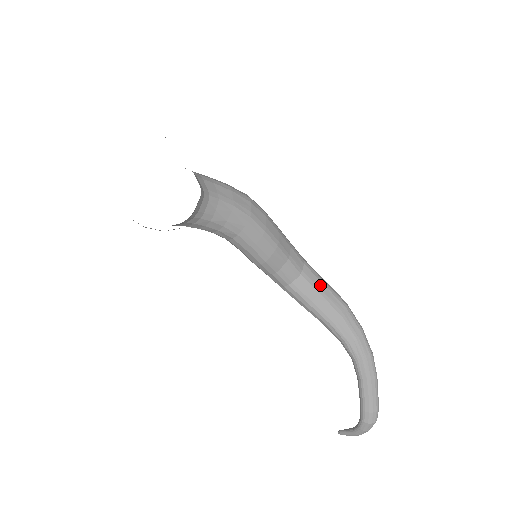
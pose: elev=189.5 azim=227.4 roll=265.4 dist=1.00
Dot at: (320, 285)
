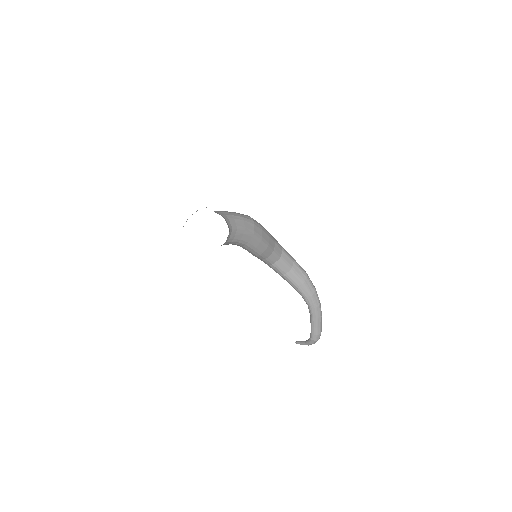
Dot at: (291, 263)
